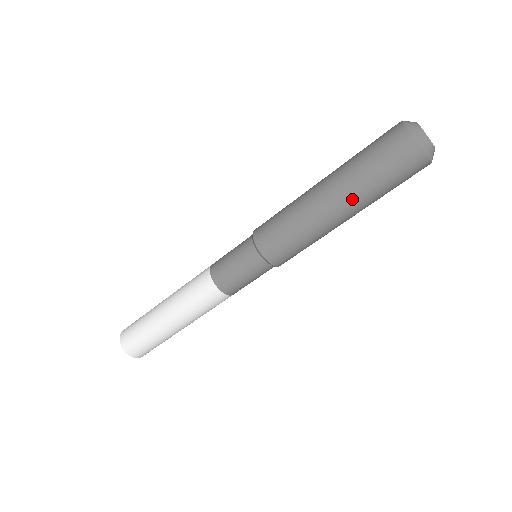
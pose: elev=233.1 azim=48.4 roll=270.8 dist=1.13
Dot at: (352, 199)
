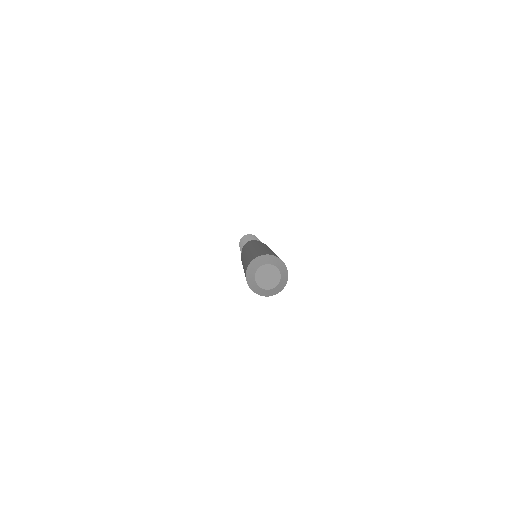
Dot at: occluded
